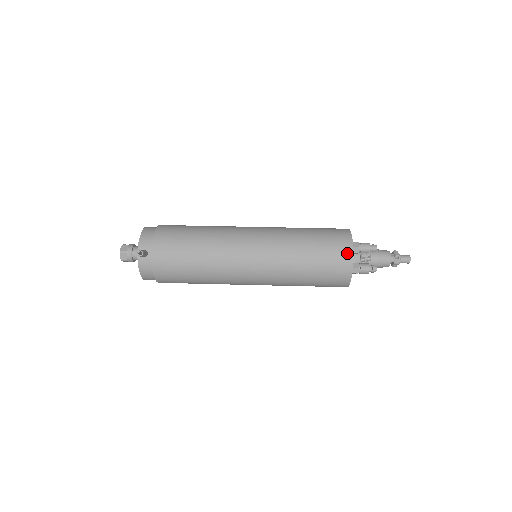
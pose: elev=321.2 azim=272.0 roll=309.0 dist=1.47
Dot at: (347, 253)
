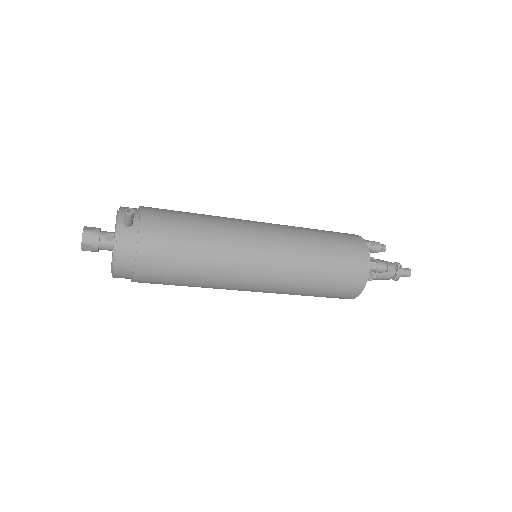
Dot at: (362, 245)
